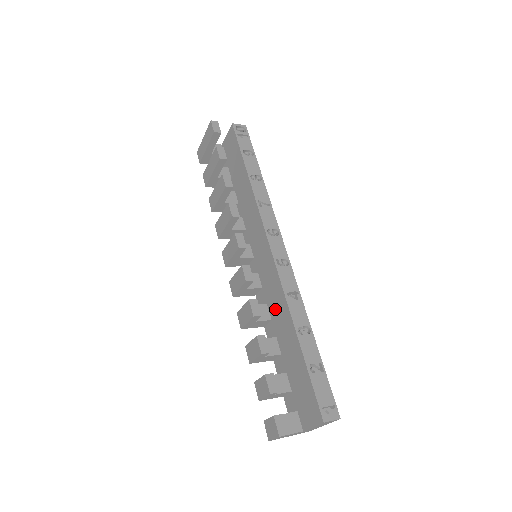
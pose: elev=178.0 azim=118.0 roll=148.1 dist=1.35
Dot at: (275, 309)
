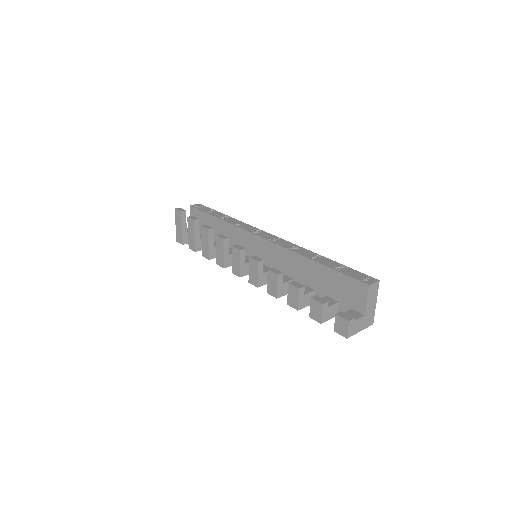
Dot at: (290, 268)
